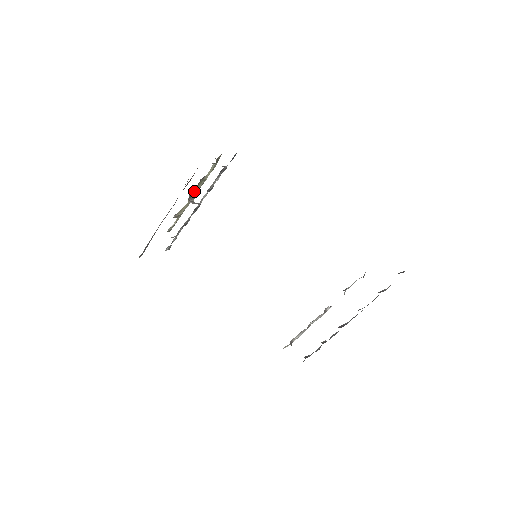
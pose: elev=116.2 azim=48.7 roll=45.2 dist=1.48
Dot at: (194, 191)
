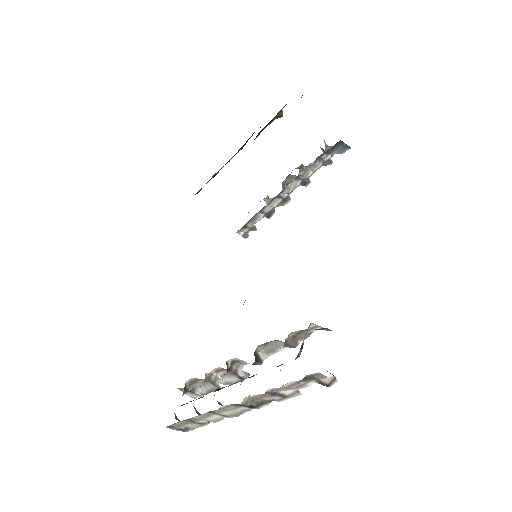
Dot at: occluded
